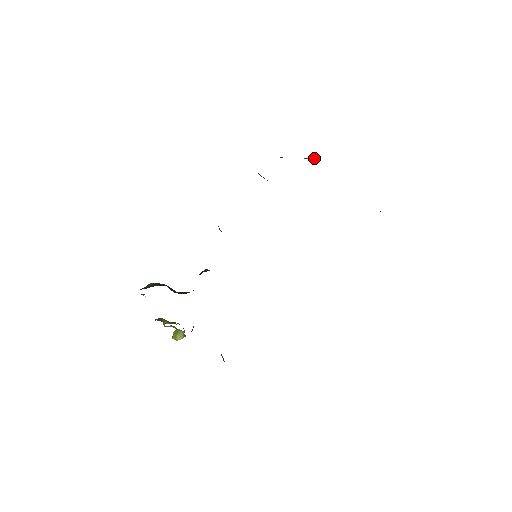
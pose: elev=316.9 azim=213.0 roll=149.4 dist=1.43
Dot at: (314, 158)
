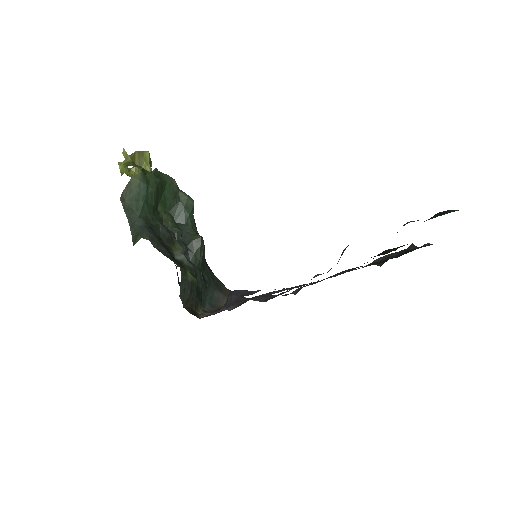
Dot at: occluded
